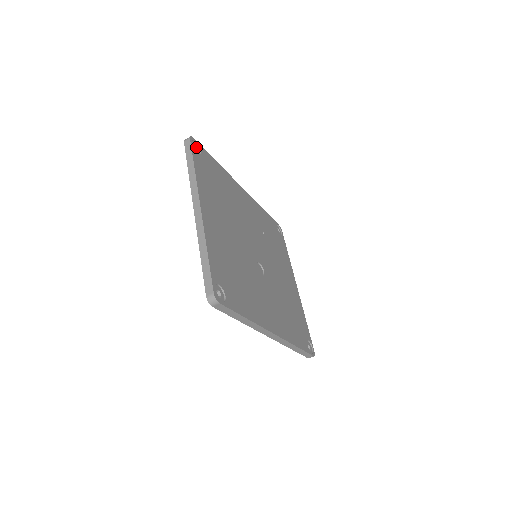
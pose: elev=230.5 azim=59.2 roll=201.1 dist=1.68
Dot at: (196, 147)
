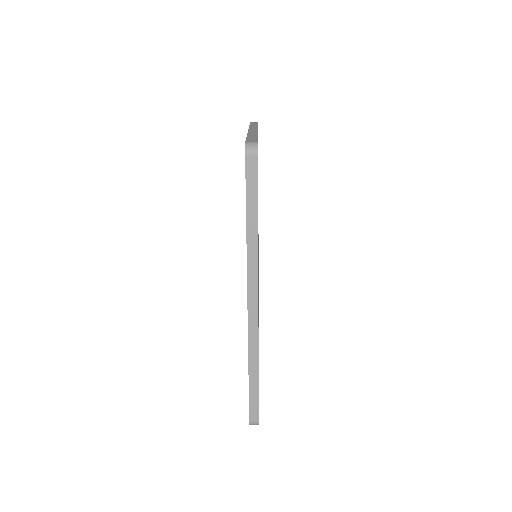
Dot at: occluded
